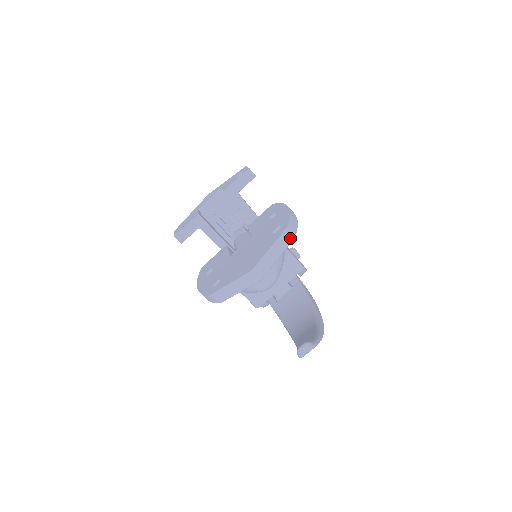
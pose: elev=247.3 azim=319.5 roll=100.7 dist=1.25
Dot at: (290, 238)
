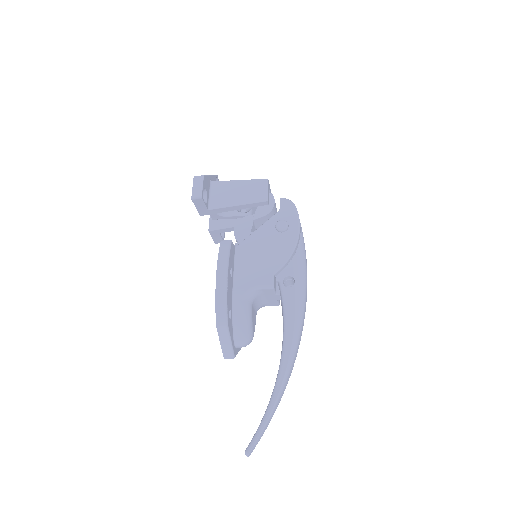
Dot at: (225, 329)
